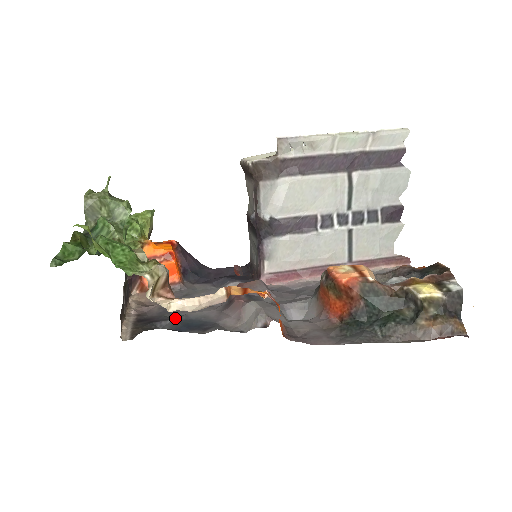
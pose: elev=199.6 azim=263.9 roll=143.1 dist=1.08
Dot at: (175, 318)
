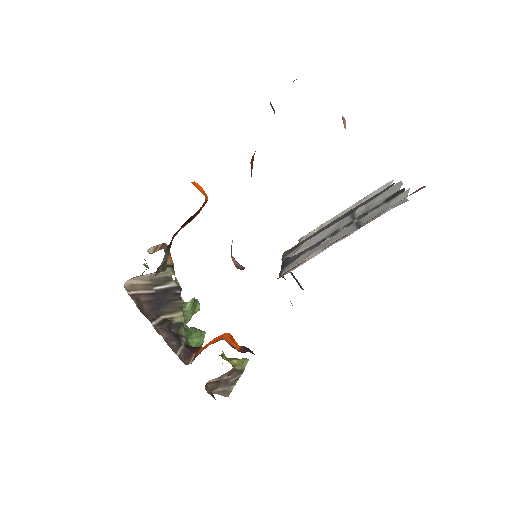
Dot at: occluded
